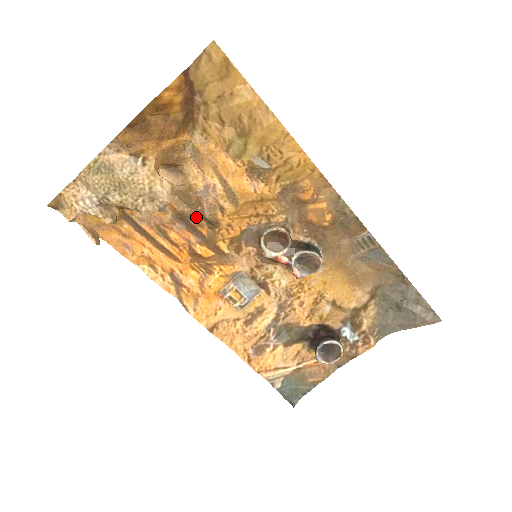
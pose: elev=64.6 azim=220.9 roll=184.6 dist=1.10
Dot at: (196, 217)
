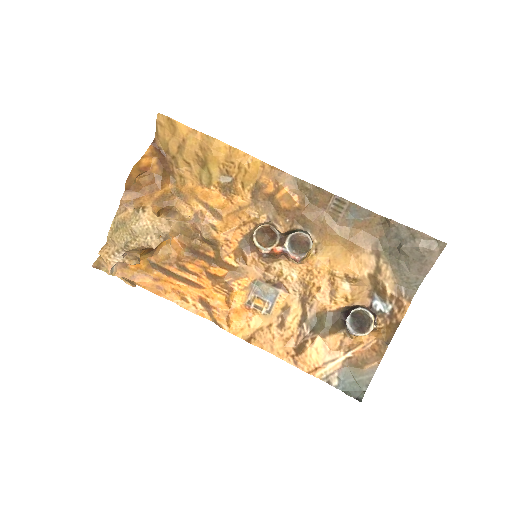
Dot at: (201, 244)
